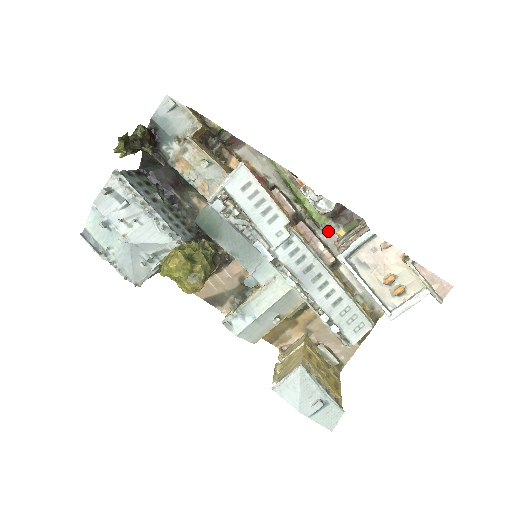
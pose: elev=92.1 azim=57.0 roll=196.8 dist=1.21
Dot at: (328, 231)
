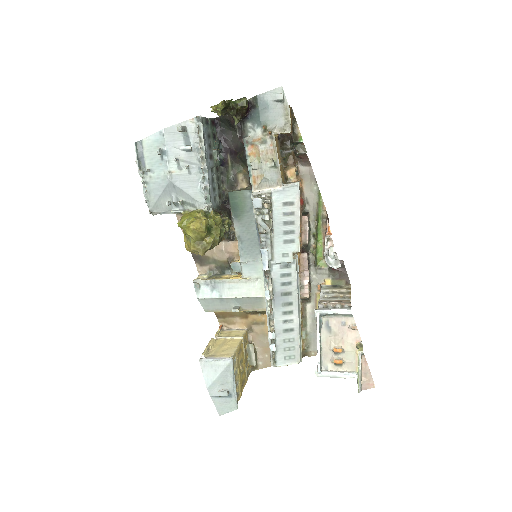
Dot at: (320, 273)
